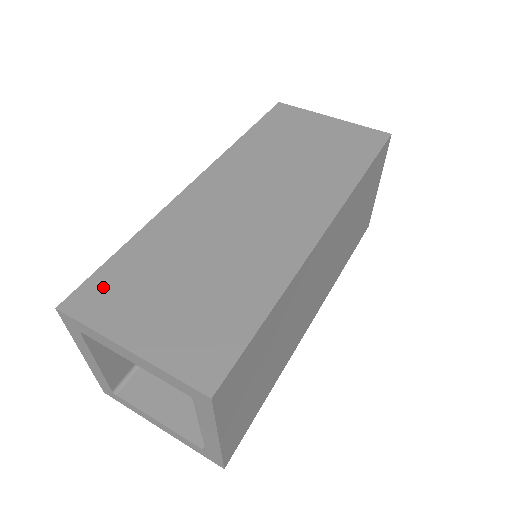
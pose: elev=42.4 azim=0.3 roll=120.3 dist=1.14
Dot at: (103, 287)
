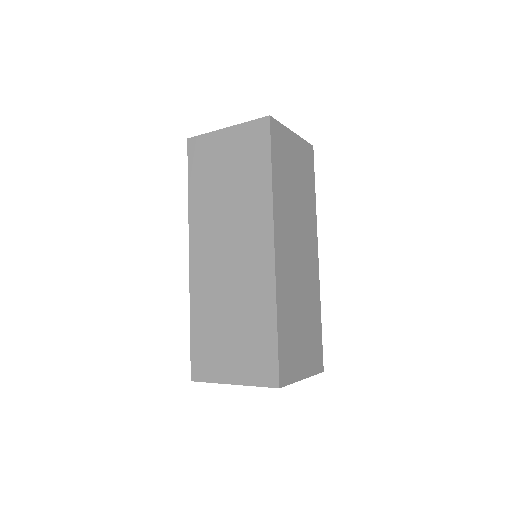
Dot at: (285, 360)
